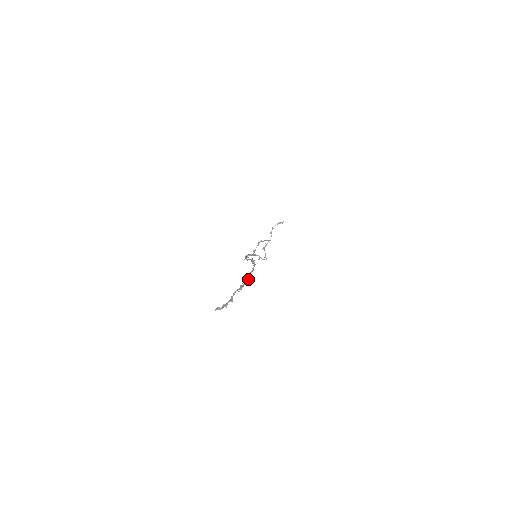
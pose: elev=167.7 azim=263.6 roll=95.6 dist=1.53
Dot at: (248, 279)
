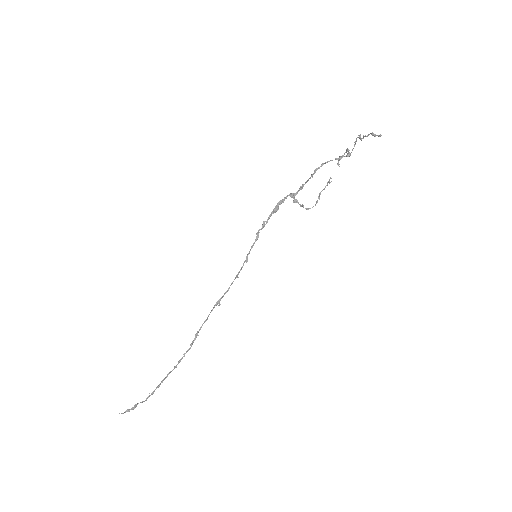
Dot at: occluded
